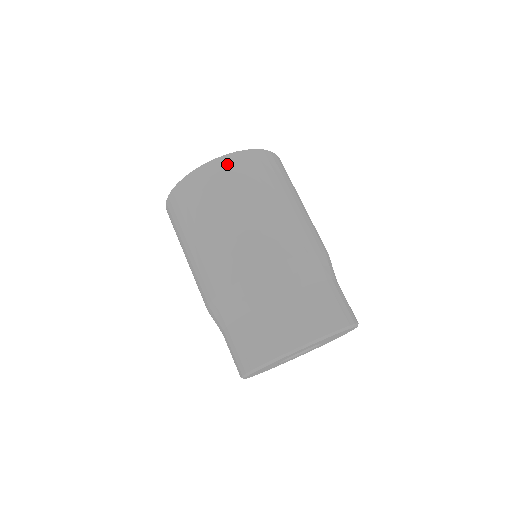
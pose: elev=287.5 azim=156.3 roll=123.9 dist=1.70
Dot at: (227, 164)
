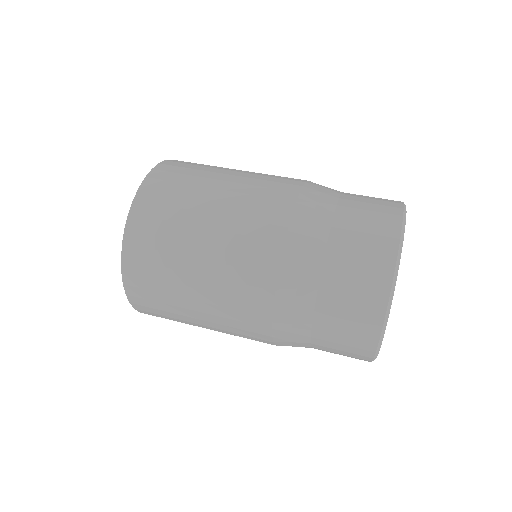
Dot at: occluded
